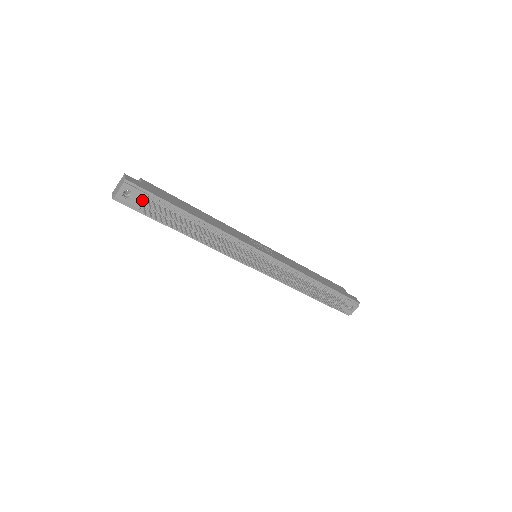
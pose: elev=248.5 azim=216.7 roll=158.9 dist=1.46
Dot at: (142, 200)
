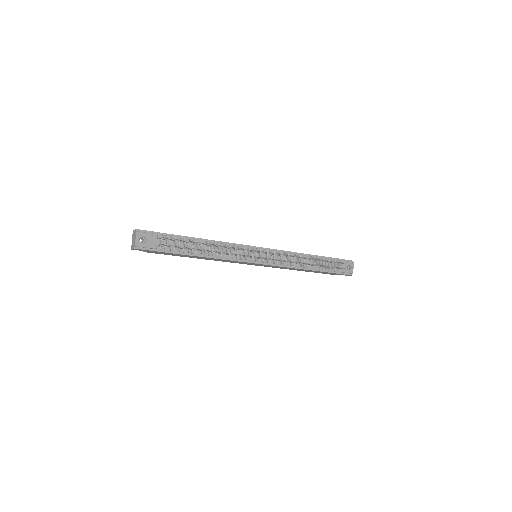
Dot at: (155, 240)
